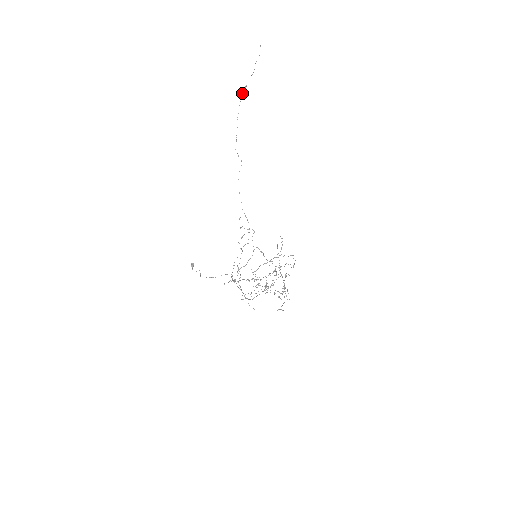
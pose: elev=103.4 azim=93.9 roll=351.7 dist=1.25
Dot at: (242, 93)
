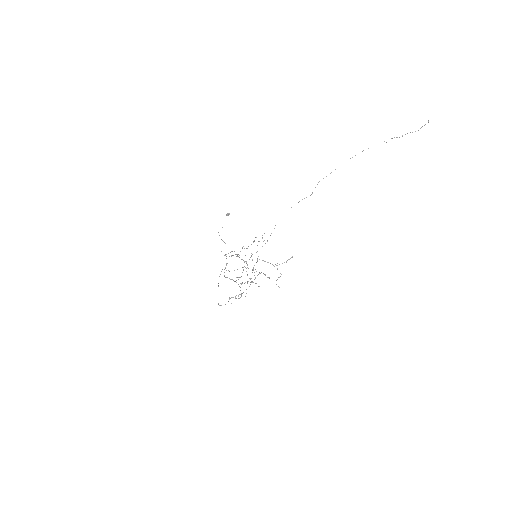
Dot at: occluded
